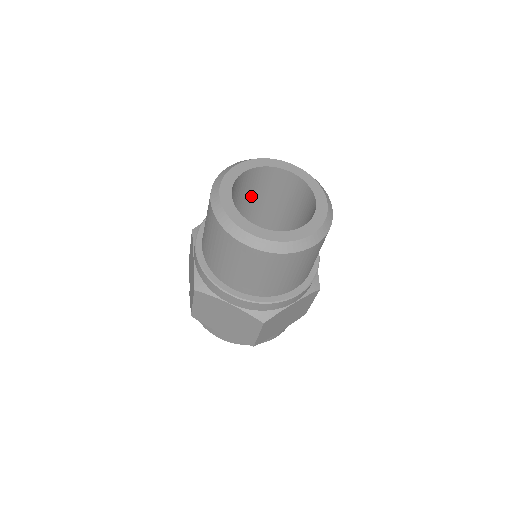
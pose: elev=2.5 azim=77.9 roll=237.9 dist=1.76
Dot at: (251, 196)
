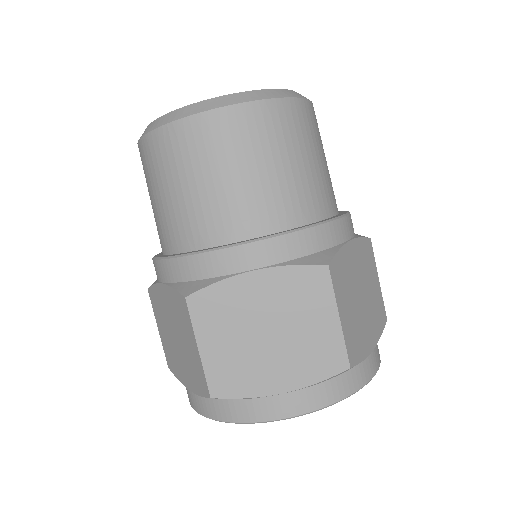
Dot at: occluded
